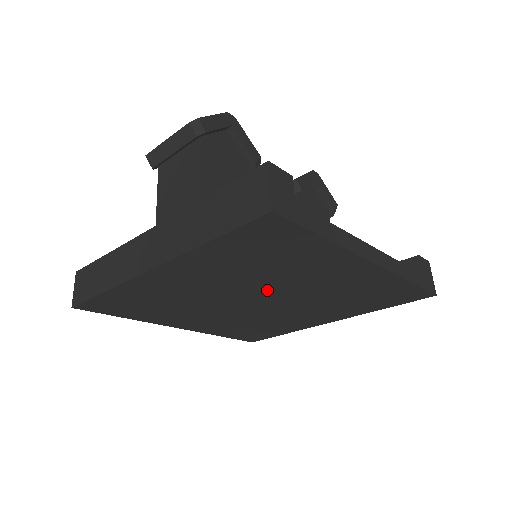
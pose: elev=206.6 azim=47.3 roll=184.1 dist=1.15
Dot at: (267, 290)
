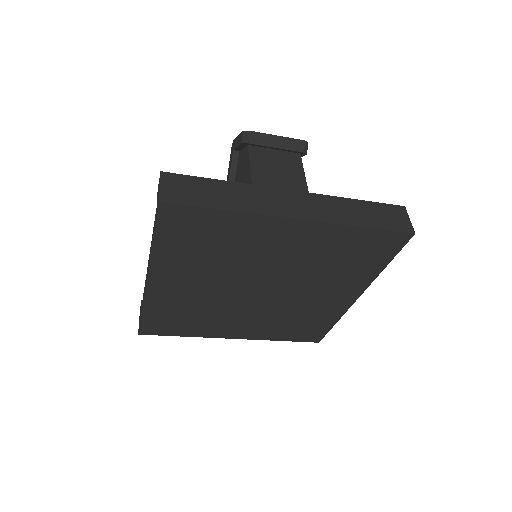
Dot at: (287, 283)
